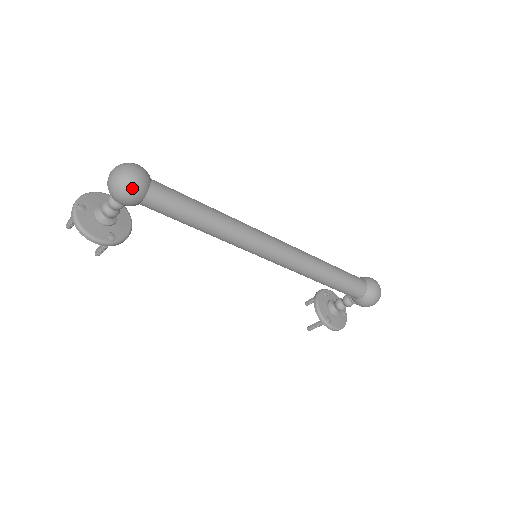
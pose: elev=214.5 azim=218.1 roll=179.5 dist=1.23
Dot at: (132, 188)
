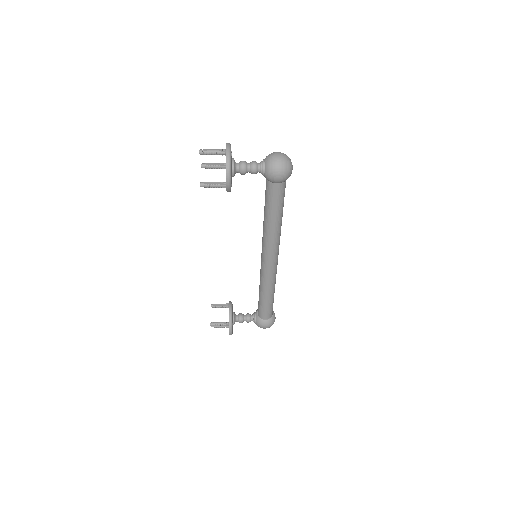
Dot at: (288, 174)
